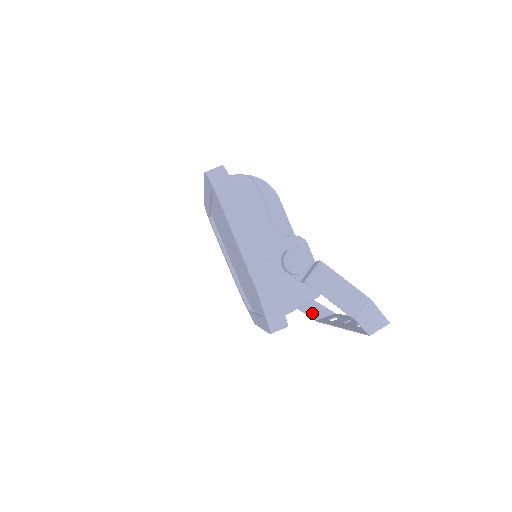
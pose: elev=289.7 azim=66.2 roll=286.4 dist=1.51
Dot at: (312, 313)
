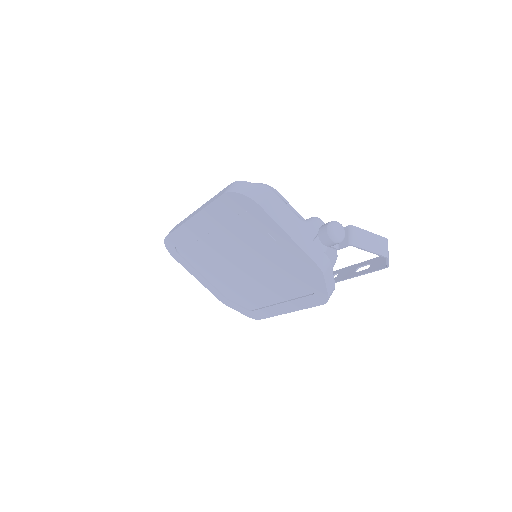
Dot at: occluded
